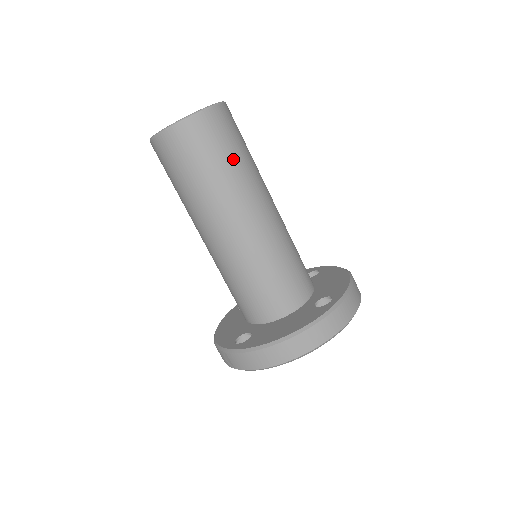
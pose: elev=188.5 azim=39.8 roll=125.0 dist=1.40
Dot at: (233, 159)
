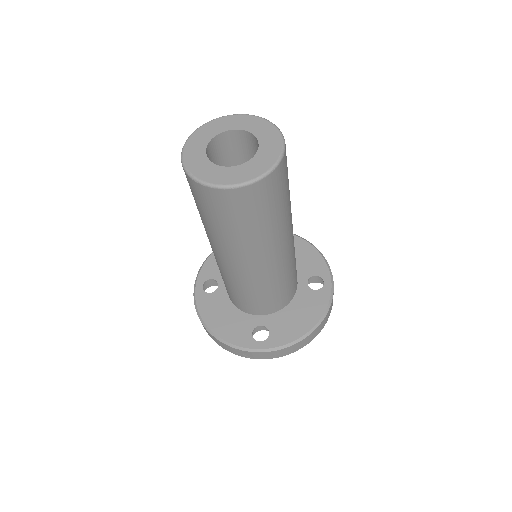
Dot at: (289, 193)
